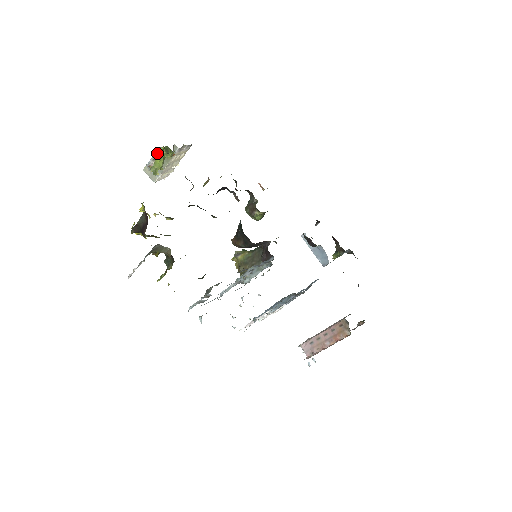
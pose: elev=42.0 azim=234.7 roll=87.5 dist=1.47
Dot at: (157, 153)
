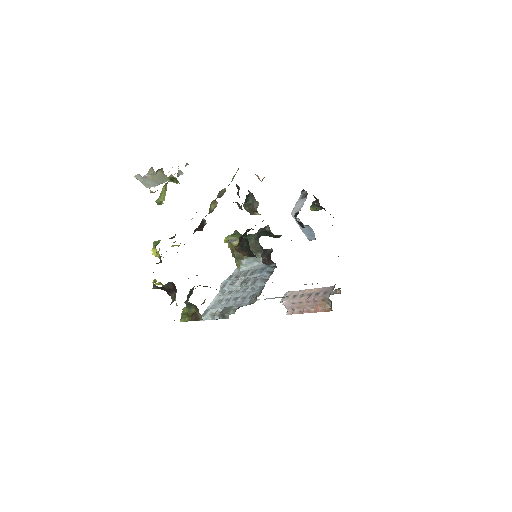
Dot at: occluded
